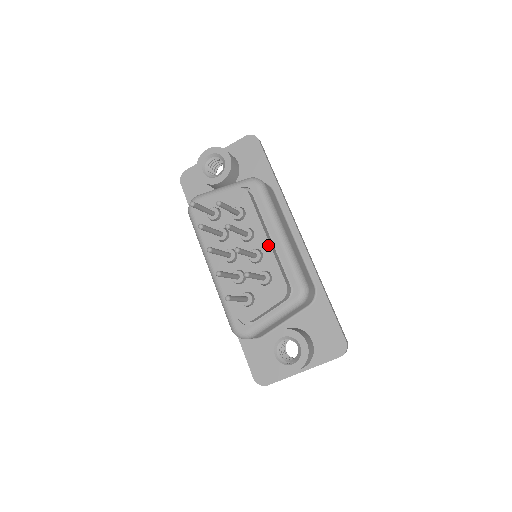
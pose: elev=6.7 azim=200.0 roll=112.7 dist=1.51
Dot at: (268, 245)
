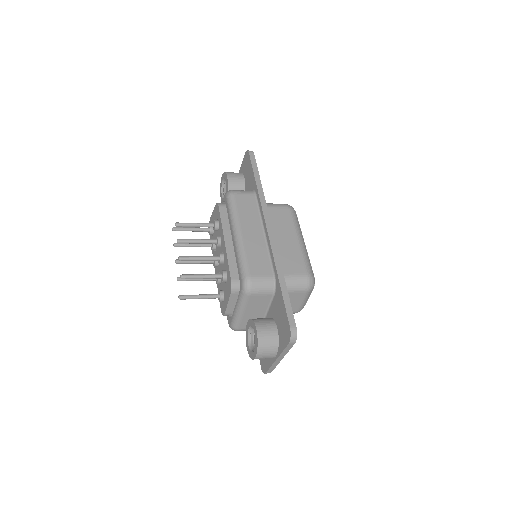
Dot at: (225, 247)
